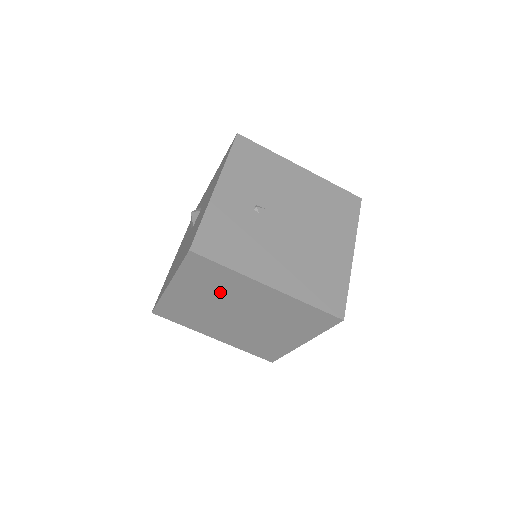
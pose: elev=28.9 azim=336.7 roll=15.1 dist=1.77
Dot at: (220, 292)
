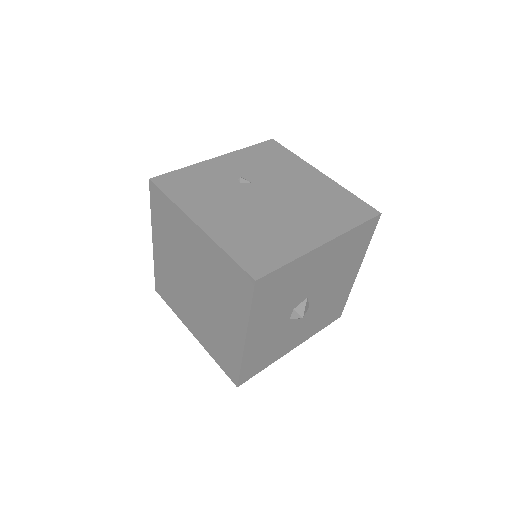
Dot at: (176, 243)
